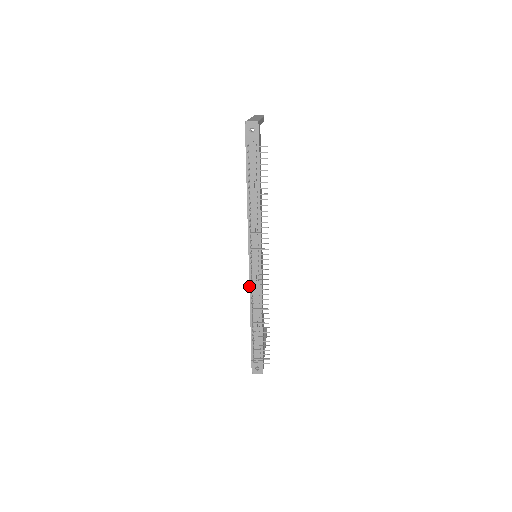
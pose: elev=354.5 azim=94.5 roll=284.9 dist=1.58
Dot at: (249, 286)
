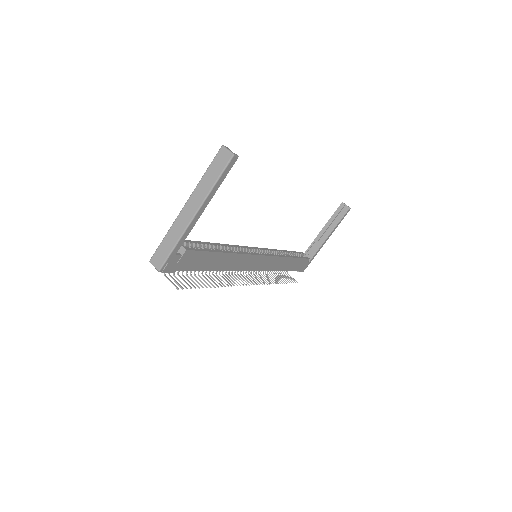
Dot at: occluded
